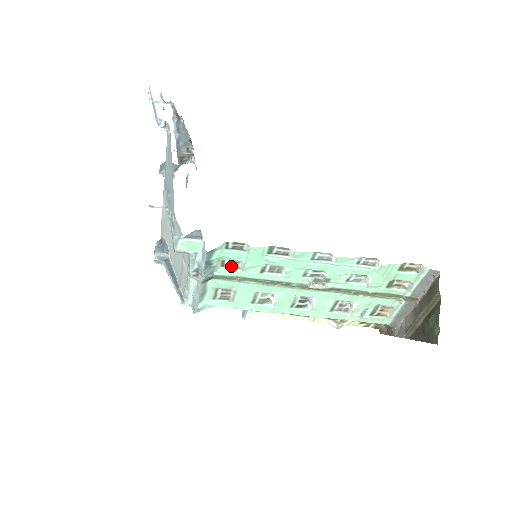
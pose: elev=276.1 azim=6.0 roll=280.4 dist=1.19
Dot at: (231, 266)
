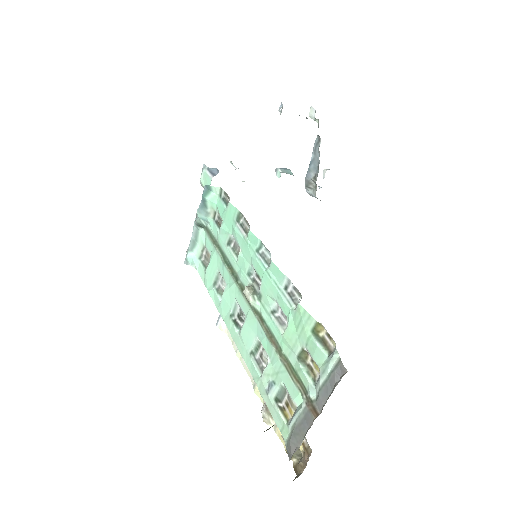
Dot at: (218, 223)
